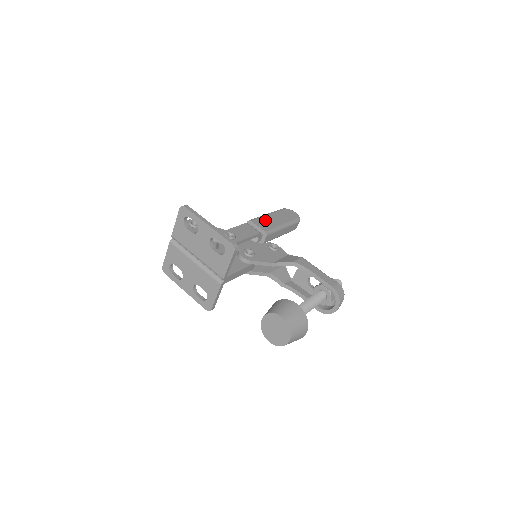
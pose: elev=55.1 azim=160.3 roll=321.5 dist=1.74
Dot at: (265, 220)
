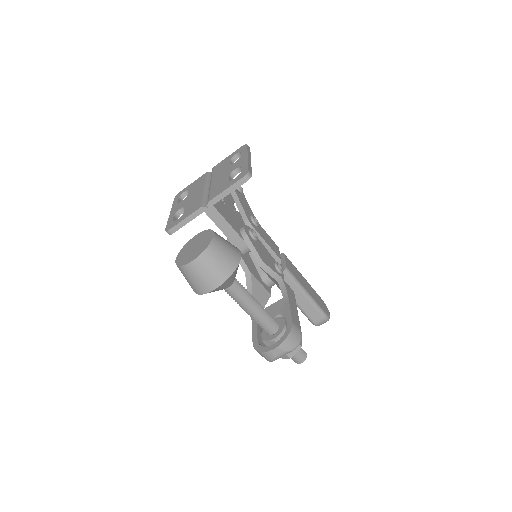
Dot at: (297, 271)
